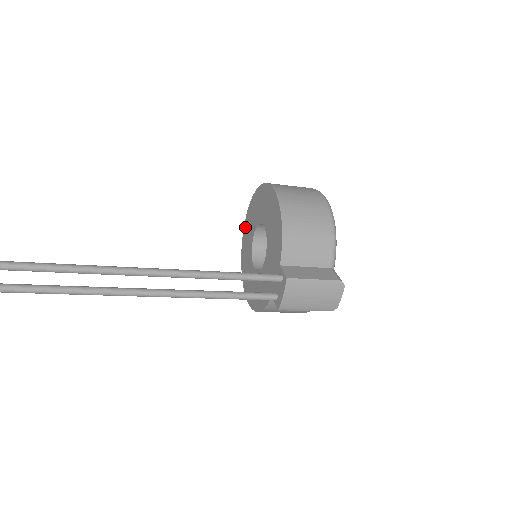
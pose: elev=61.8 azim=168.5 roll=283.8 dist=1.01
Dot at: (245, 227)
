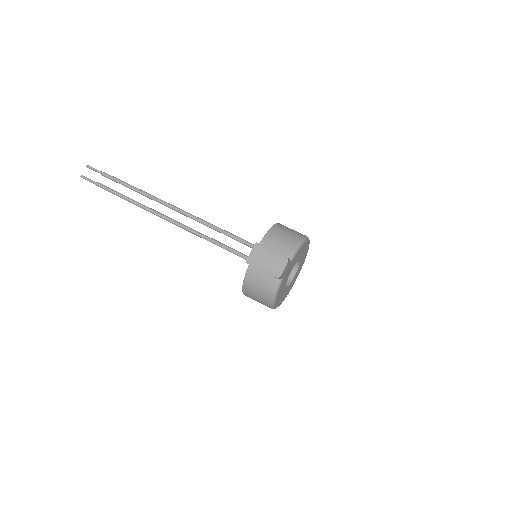
Dot at: occluded
